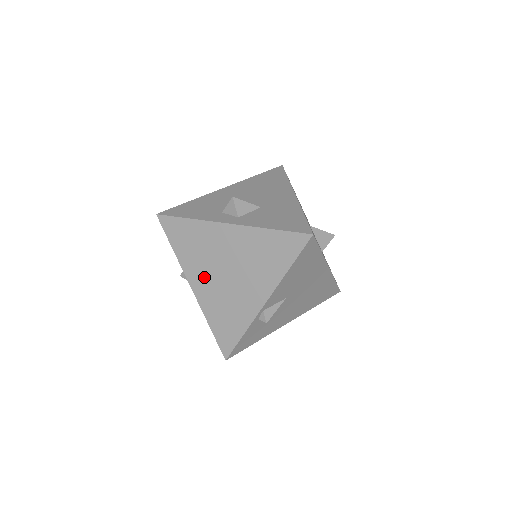
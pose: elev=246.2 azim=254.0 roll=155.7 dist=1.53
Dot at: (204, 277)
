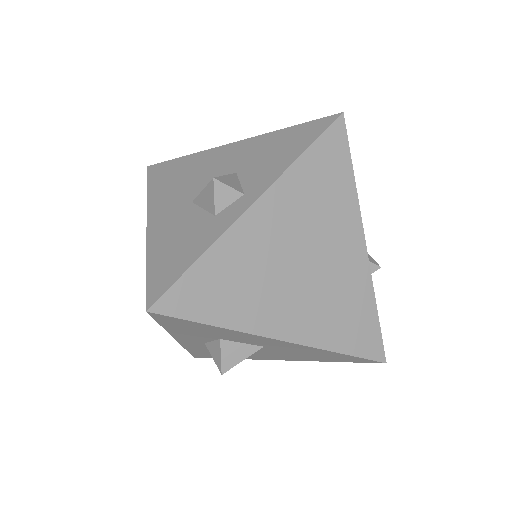
Dot at: (284, 306)
